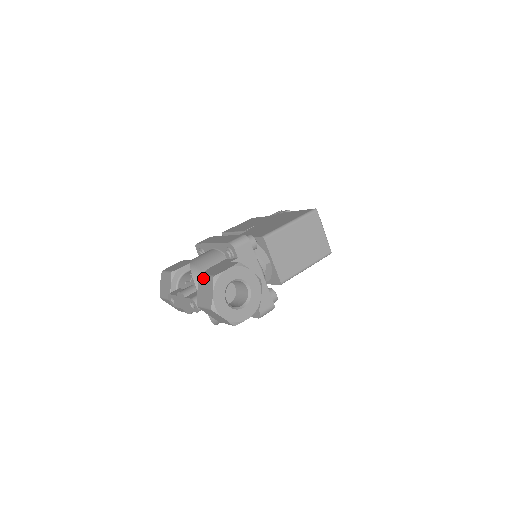
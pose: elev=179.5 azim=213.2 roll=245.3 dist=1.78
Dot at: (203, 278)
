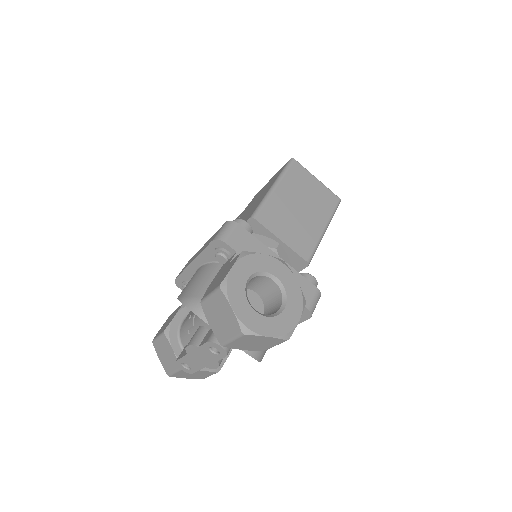
Dot at: (206, 302)
